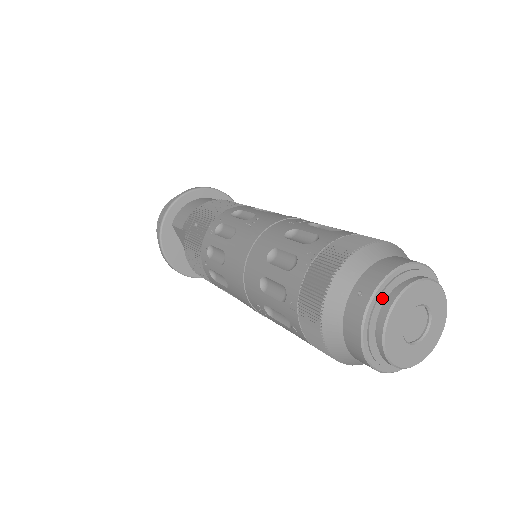
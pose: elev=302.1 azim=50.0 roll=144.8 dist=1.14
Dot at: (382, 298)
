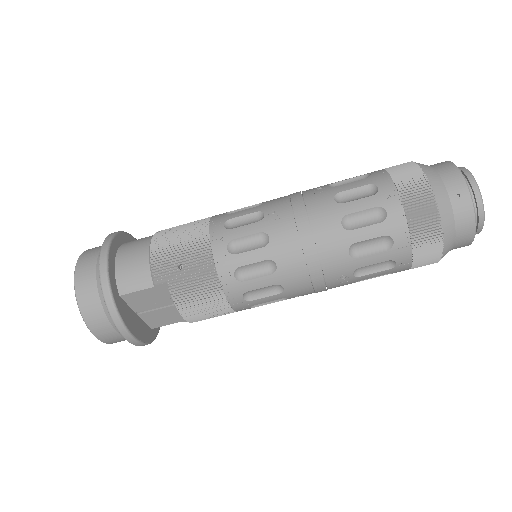
Dot at: (468, 191)
